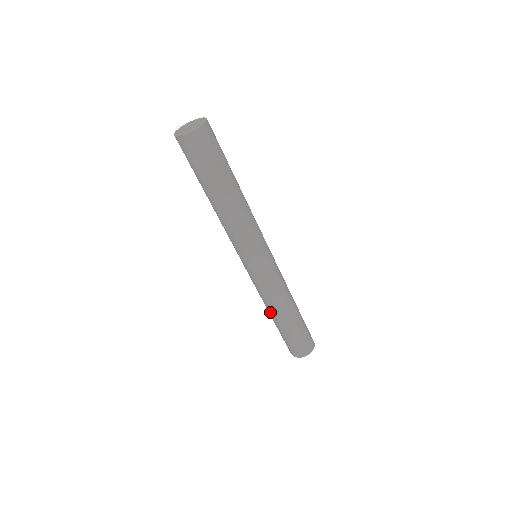
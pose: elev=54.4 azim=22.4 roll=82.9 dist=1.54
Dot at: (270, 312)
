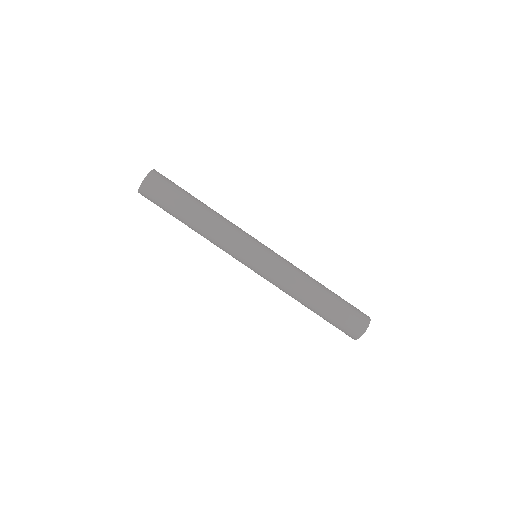
Dot at: (305, 297)
